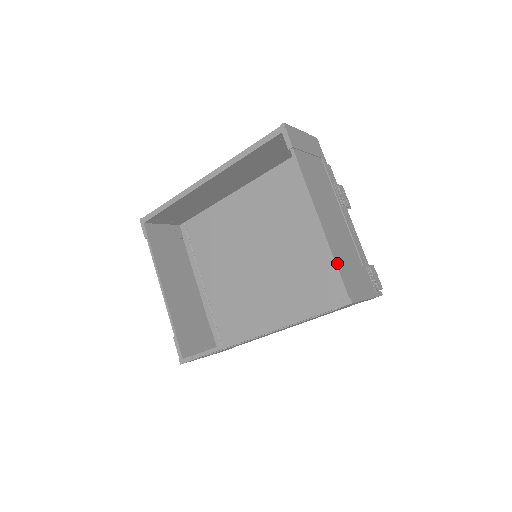
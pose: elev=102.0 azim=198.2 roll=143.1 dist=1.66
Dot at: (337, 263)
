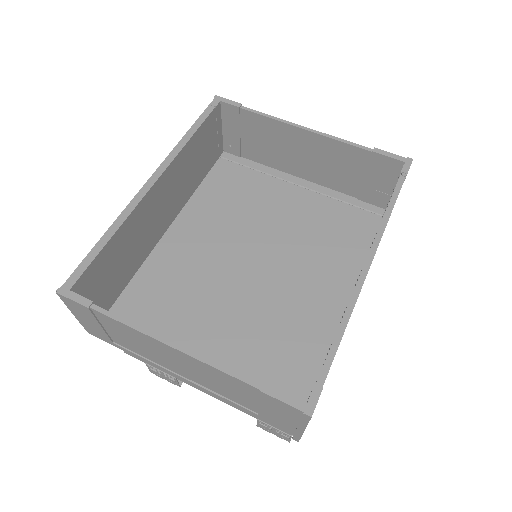
Dot at: (366, 150)
